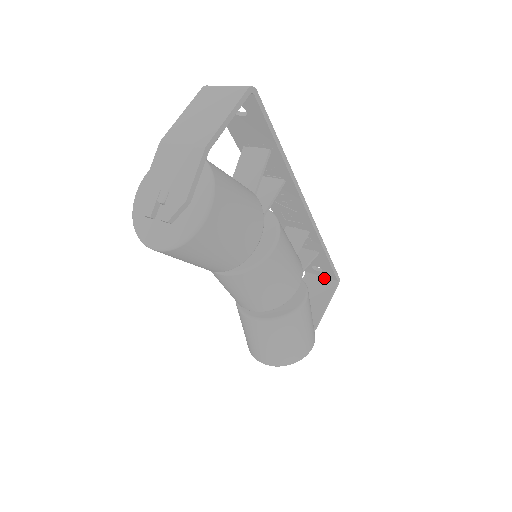
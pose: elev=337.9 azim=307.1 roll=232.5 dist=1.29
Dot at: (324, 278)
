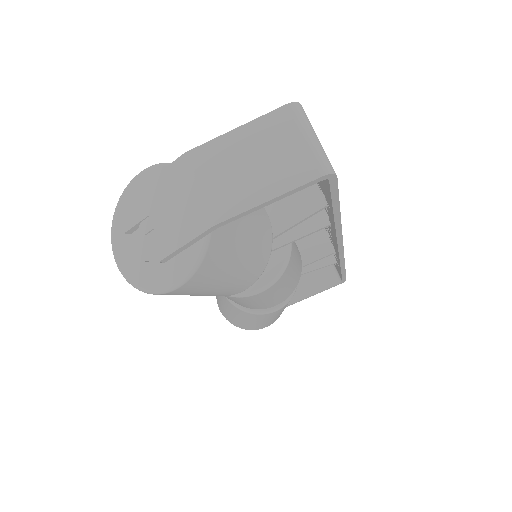
Dot at: (335, 267)
